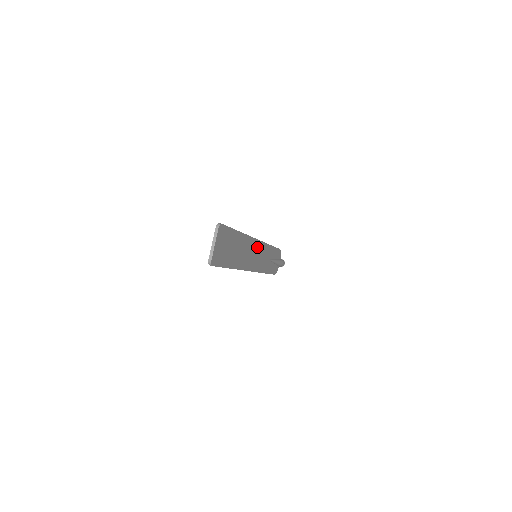
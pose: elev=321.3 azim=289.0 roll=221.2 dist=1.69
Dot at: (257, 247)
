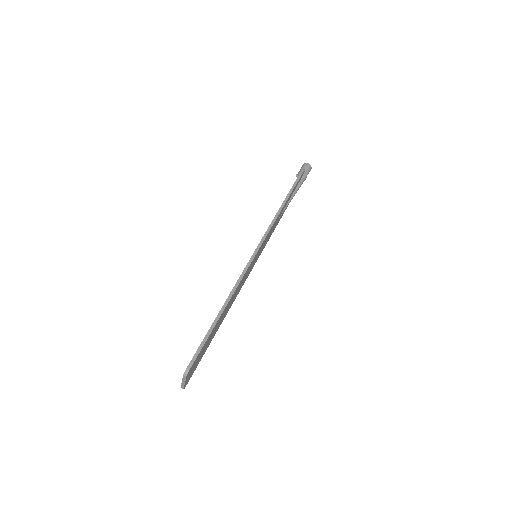
Dot at: (256, 255)
